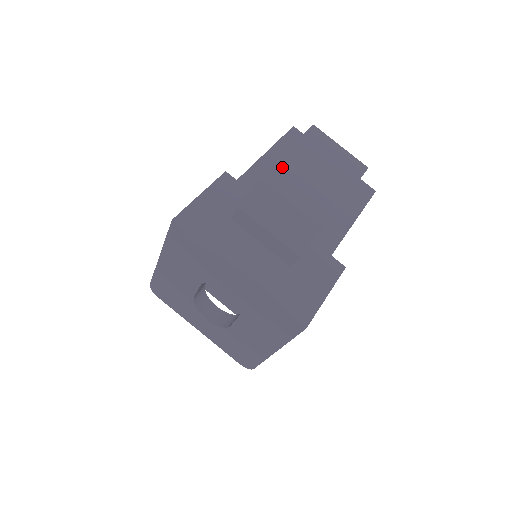
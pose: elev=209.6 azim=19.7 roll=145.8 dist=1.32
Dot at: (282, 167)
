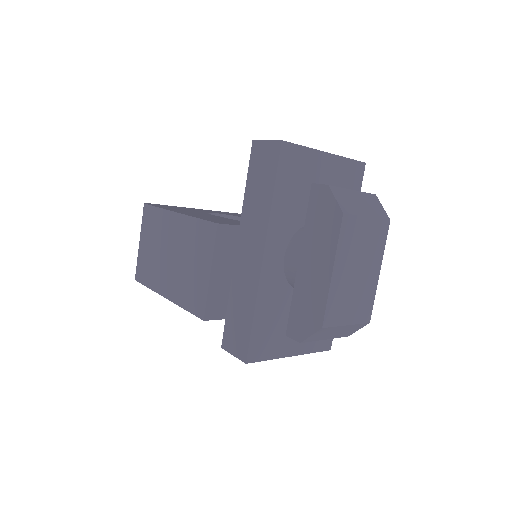
Dot at: (333, 298)
